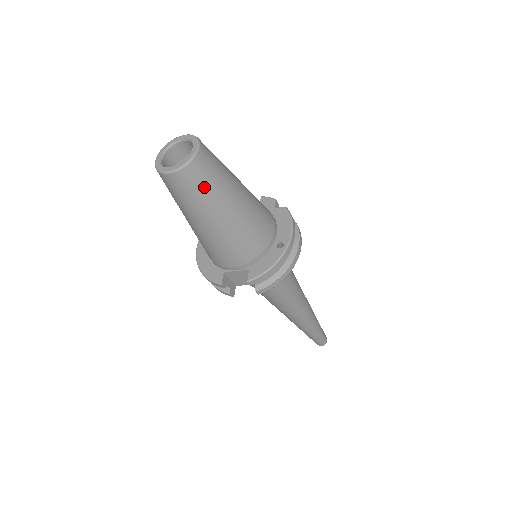
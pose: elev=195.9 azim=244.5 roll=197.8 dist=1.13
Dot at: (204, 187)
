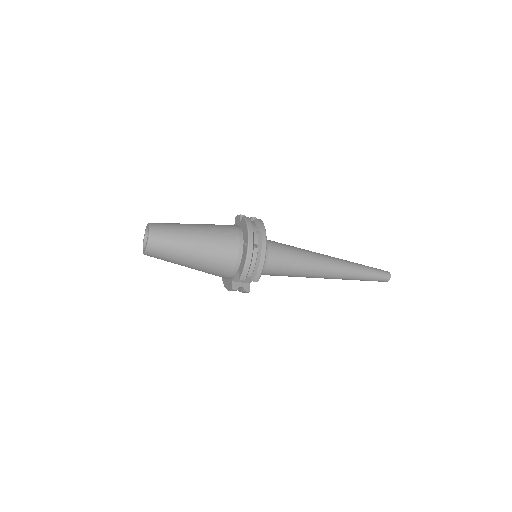
Dot at: (167, 247)
